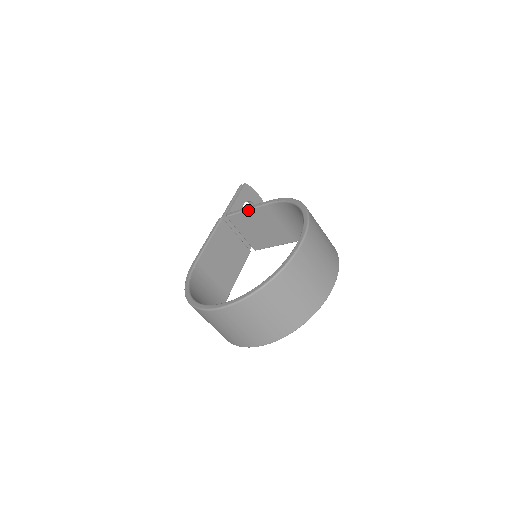
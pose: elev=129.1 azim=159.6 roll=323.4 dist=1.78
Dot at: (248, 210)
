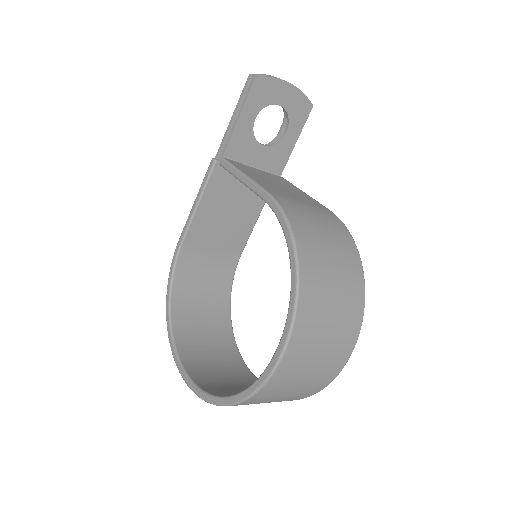
Dot at: occluded
